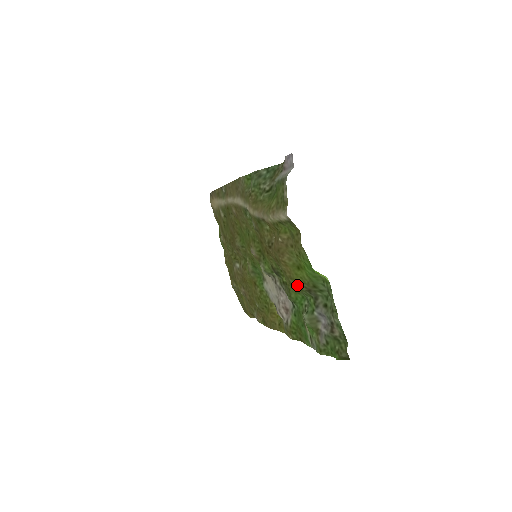
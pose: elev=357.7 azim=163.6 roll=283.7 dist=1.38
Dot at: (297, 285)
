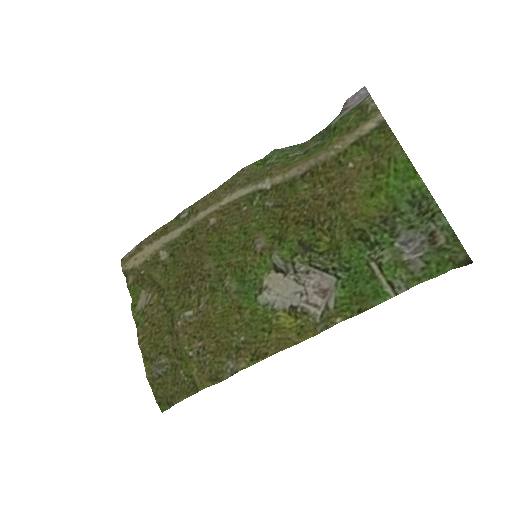
Dot at: (366, 221)
